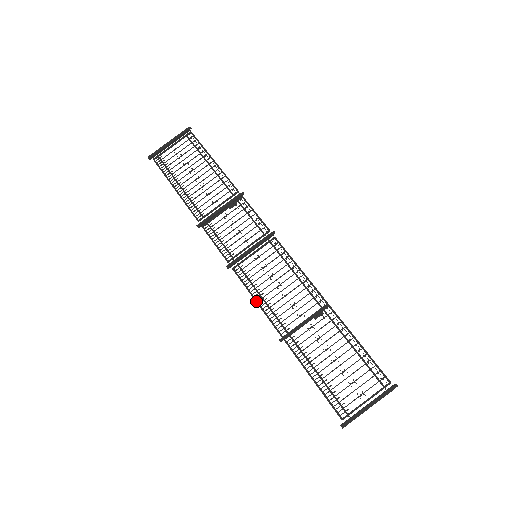
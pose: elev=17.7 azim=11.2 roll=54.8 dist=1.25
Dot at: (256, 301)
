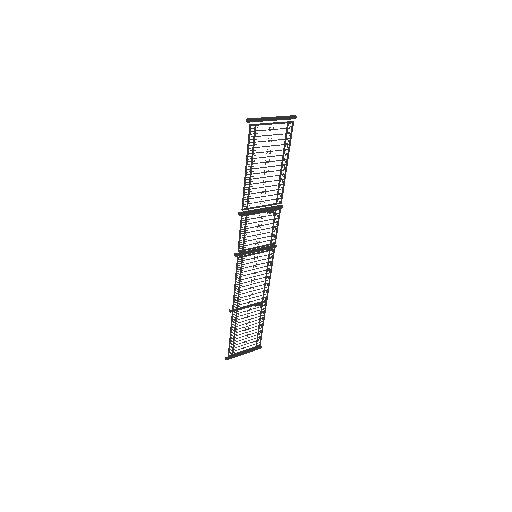
Dot at: (235, 285)
